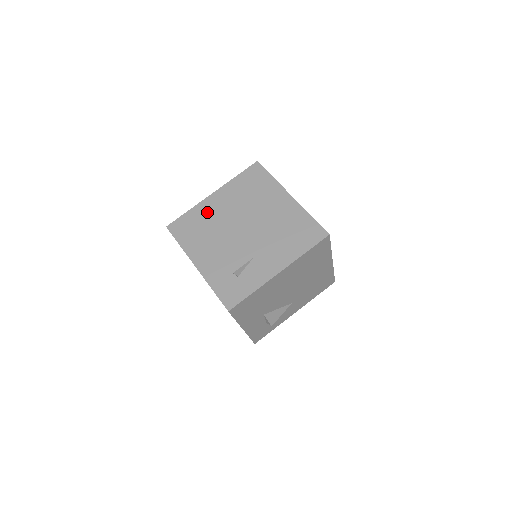
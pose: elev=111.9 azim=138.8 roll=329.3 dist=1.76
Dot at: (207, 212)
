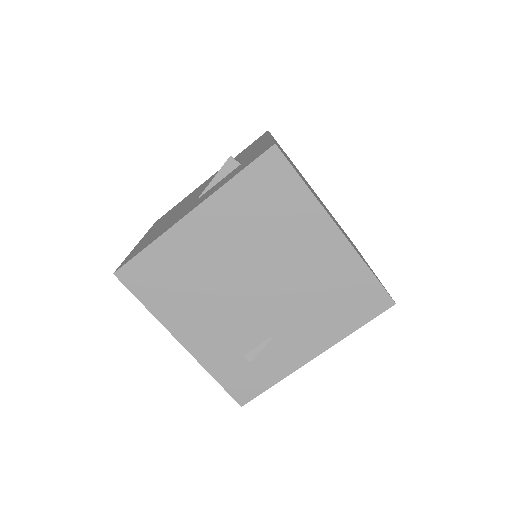
Dot at: (186, 251)
